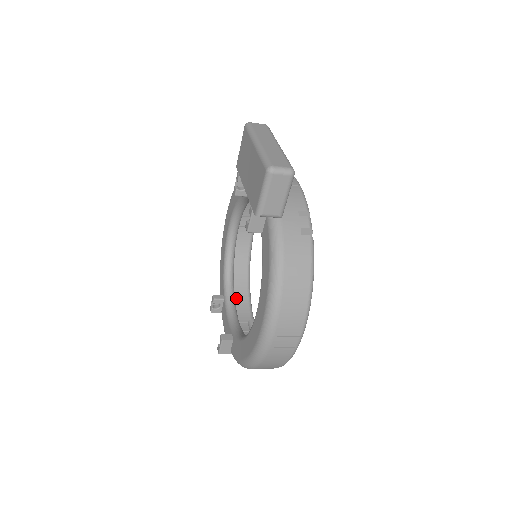
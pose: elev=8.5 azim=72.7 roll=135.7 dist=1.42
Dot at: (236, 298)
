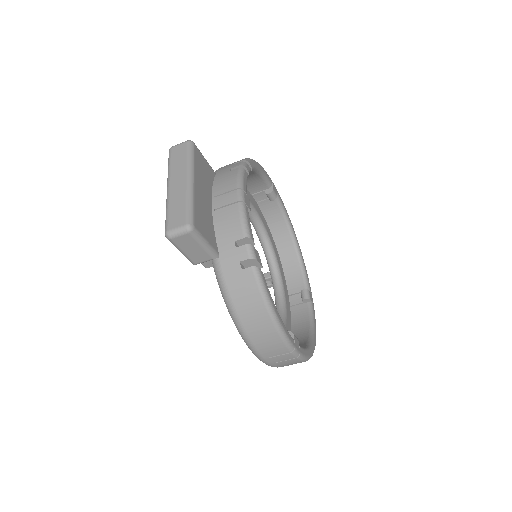
Dot at: (287, 268)
